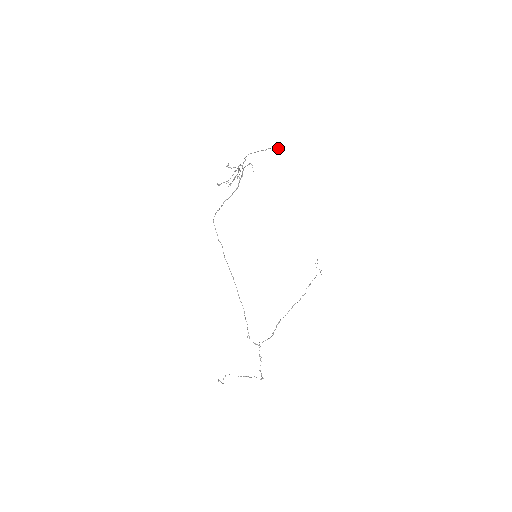
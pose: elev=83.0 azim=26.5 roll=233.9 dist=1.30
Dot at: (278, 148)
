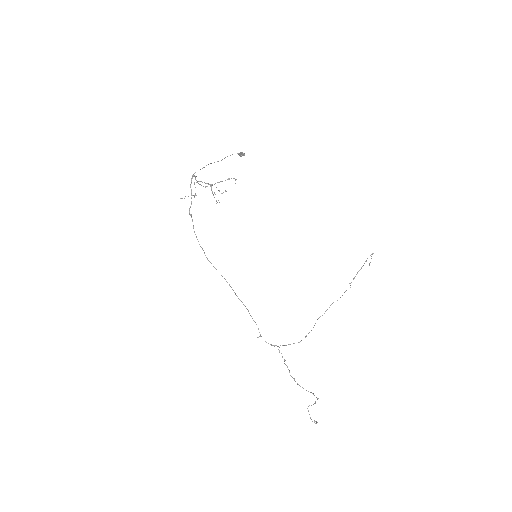
Dot at: (241, 153)
